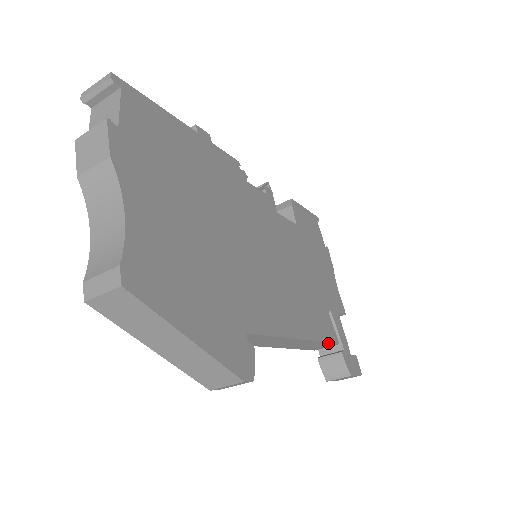
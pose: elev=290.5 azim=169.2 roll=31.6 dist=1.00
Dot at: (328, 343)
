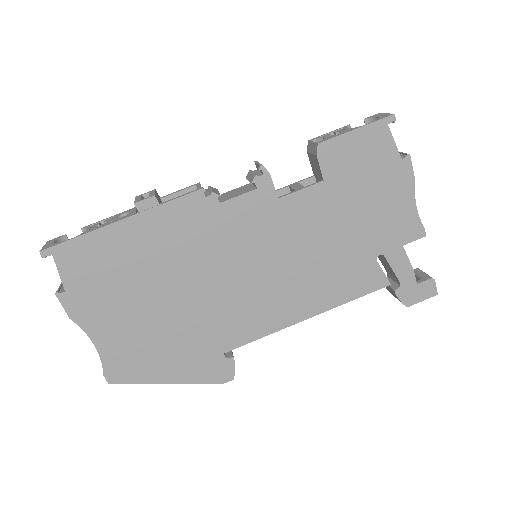
Dot at: (367, 293)
